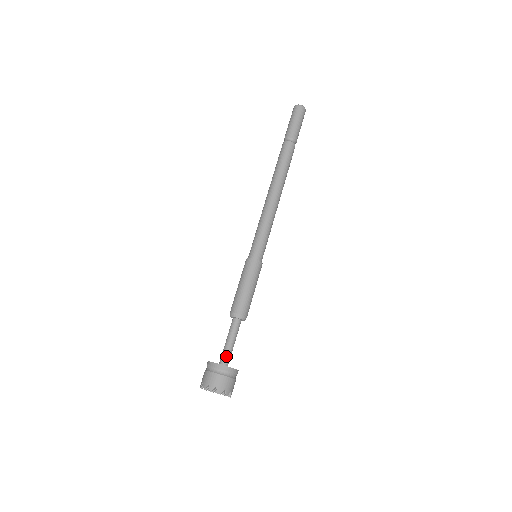
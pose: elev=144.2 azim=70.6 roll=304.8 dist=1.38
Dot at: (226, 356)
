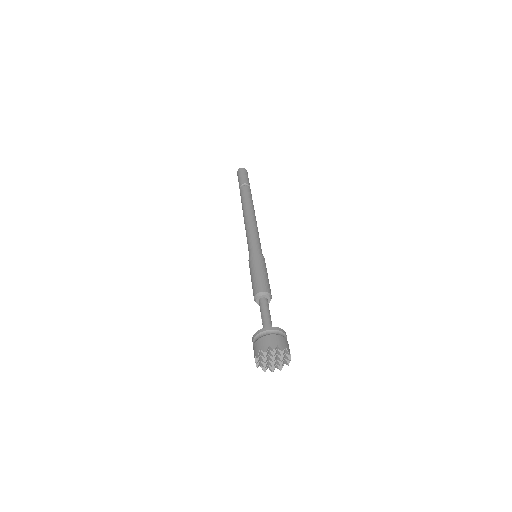
Dot at: occluded
